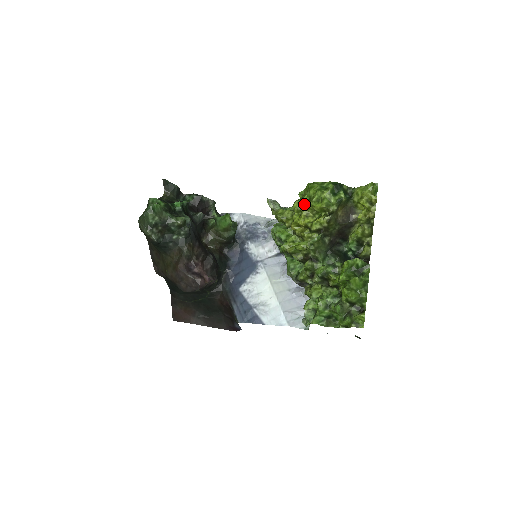
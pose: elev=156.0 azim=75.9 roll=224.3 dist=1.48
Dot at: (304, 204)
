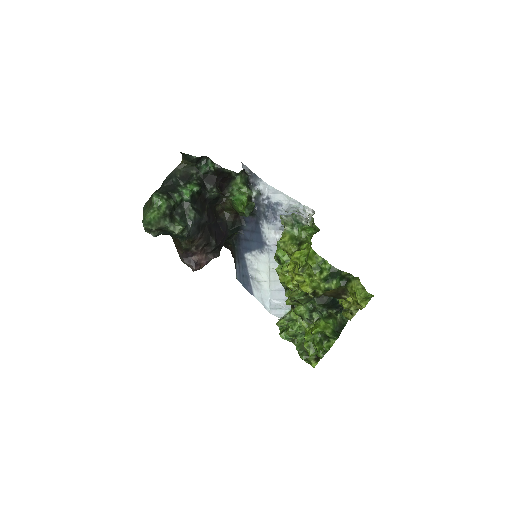
Dot at: (299, 265)
